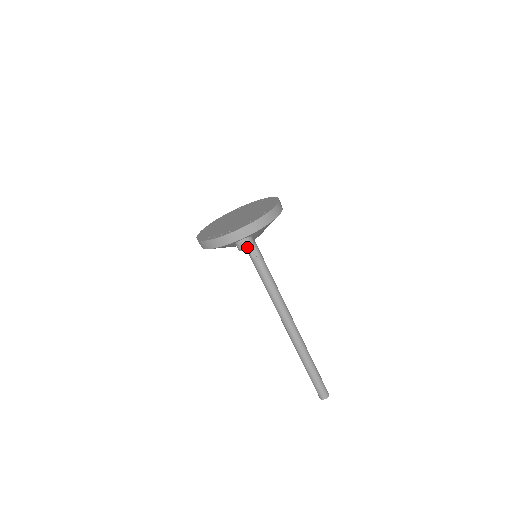
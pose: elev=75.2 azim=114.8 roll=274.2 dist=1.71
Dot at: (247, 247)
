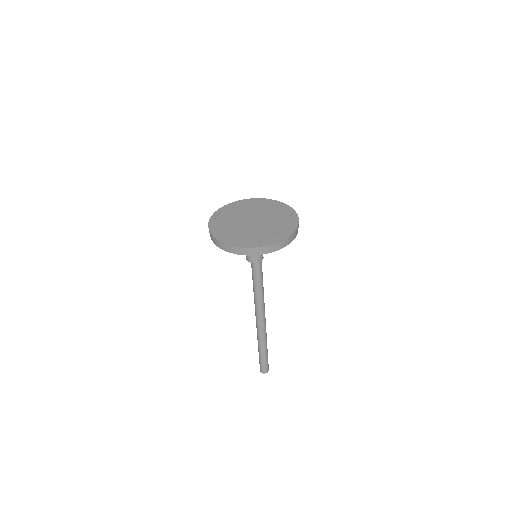
Dot at: (256, 262)
